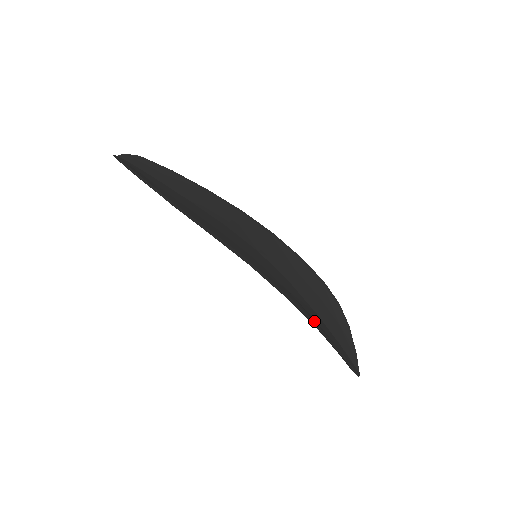
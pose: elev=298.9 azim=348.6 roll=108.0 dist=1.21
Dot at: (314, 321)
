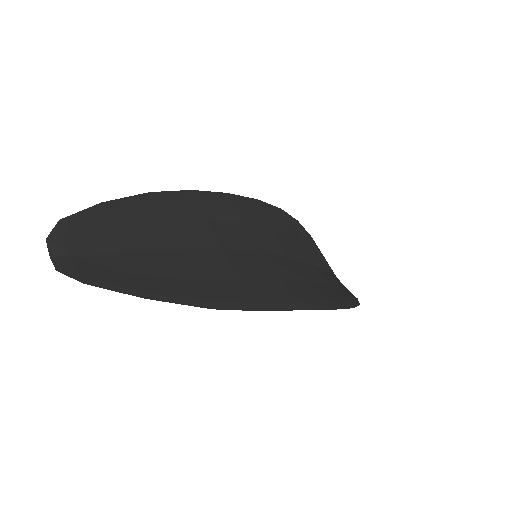
Dot at: (343, 299)
